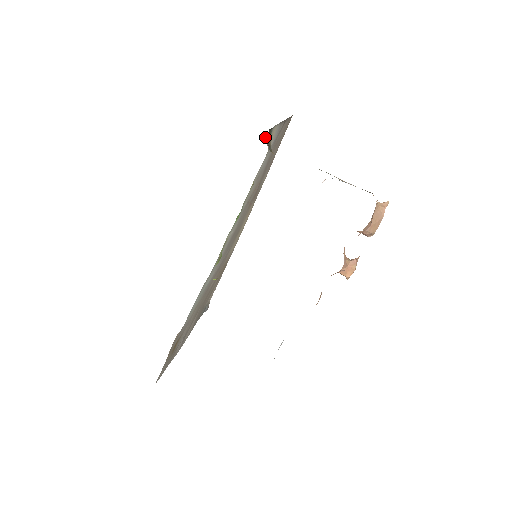
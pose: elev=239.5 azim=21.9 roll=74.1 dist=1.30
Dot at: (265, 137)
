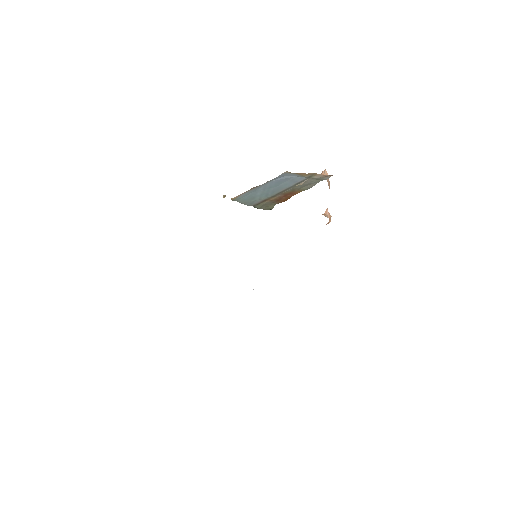
Dot at: occluded
